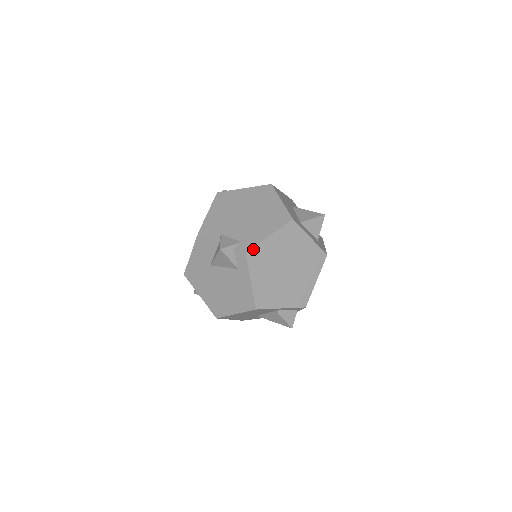
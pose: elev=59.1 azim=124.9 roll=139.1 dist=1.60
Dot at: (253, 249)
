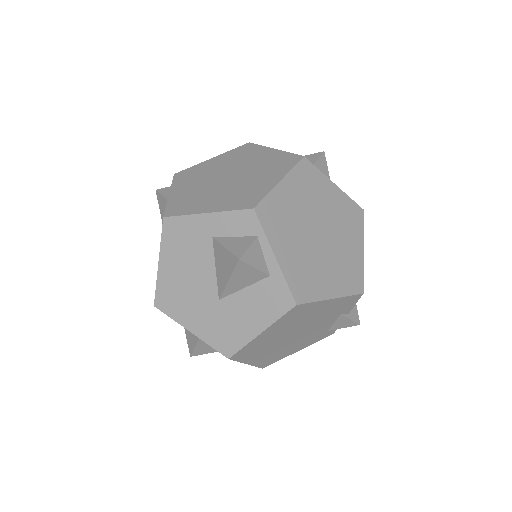
Dot at: (186, 170)
